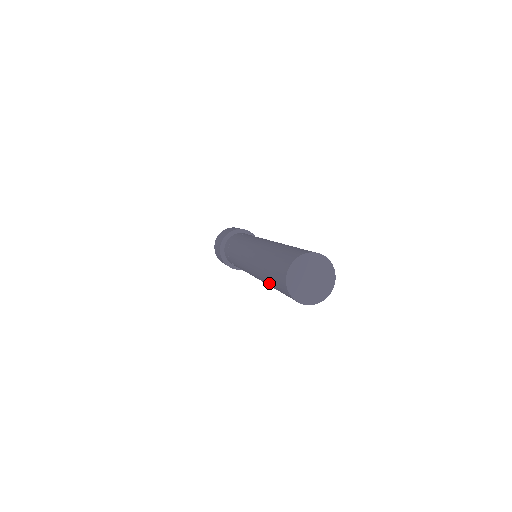
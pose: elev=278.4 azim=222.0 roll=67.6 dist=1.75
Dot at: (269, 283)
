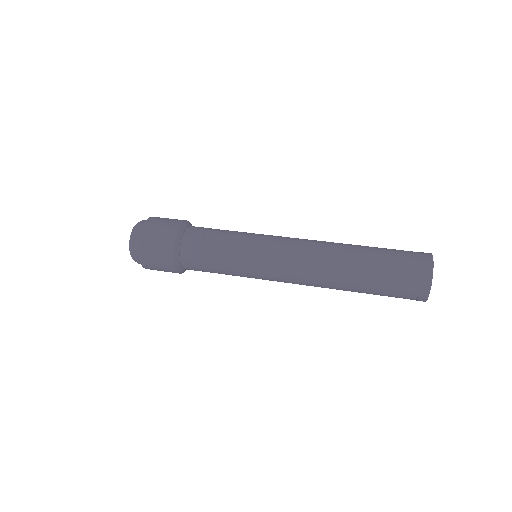
Dot at: occluded
